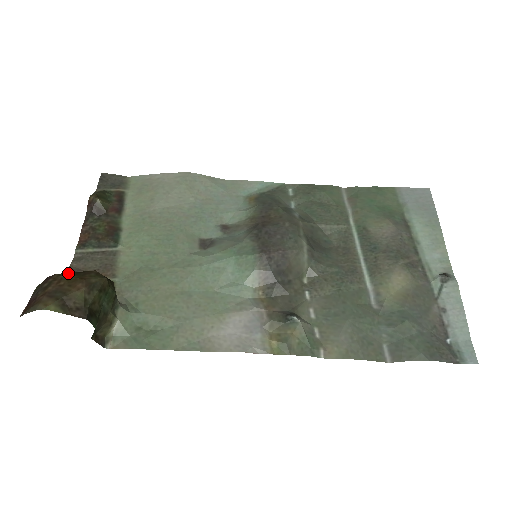
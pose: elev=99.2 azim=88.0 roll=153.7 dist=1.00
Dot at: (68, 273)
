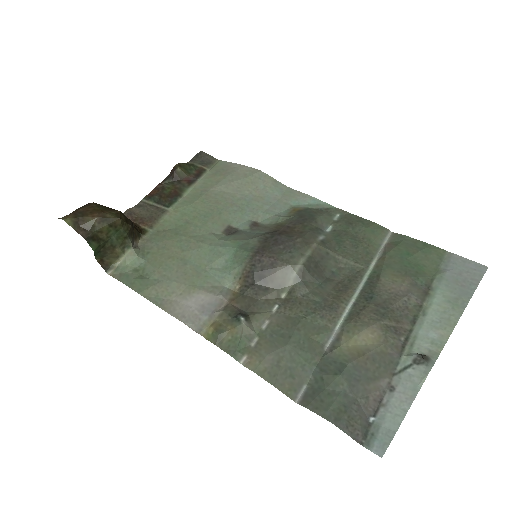
Dot at: (101, 205)
